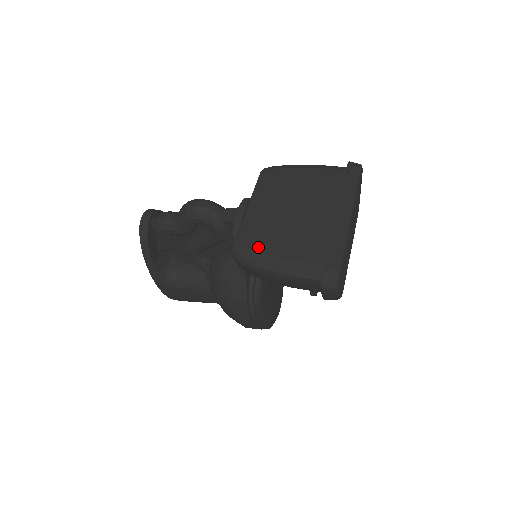
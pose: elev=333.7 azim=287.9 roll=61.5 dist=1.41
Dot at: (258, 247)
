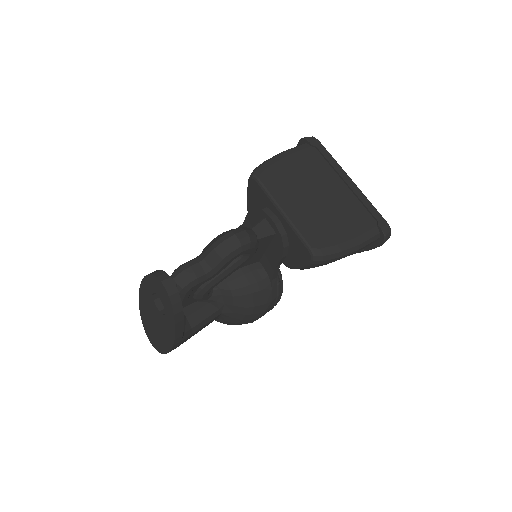
Dot at: (330, 241)
